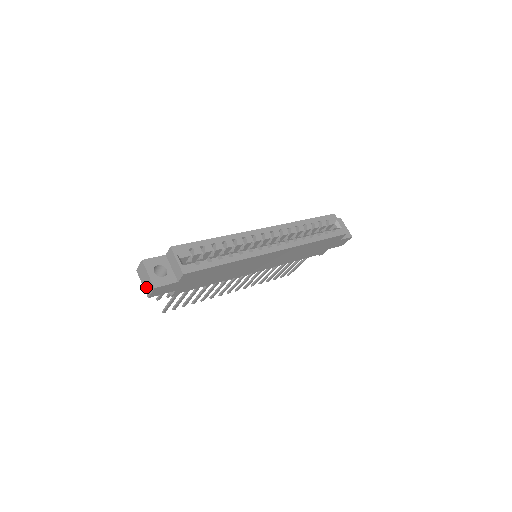
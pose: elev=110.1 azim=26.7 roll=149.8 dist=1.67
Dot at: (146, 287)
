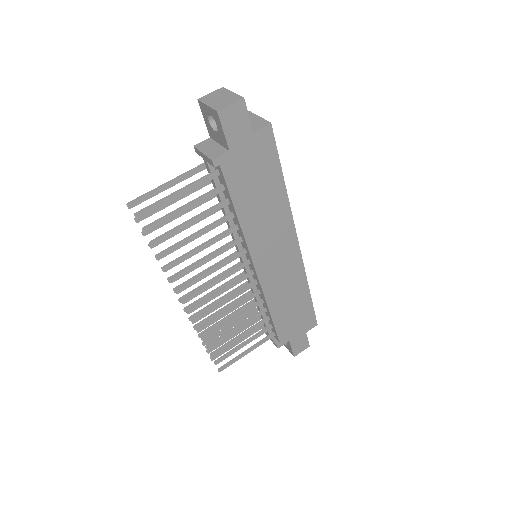
Dot at: (219, 103)
